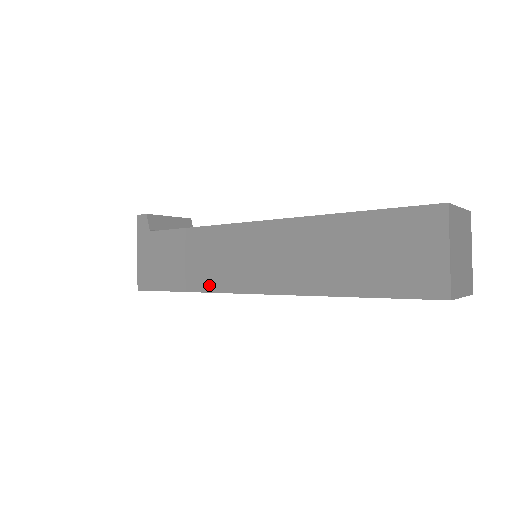
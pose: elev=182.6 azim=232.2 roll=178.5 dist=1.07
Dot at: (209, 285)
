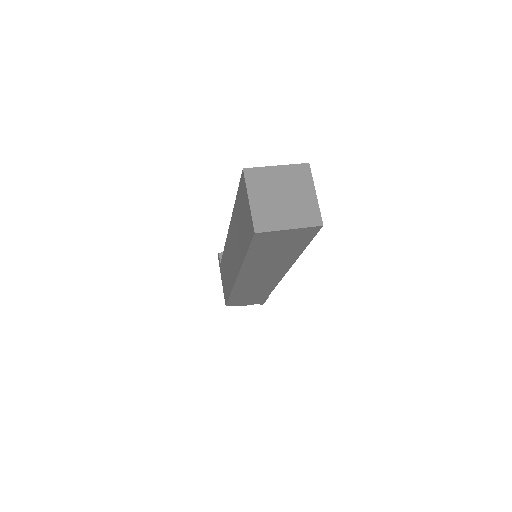
Dot at: (231, 285)
